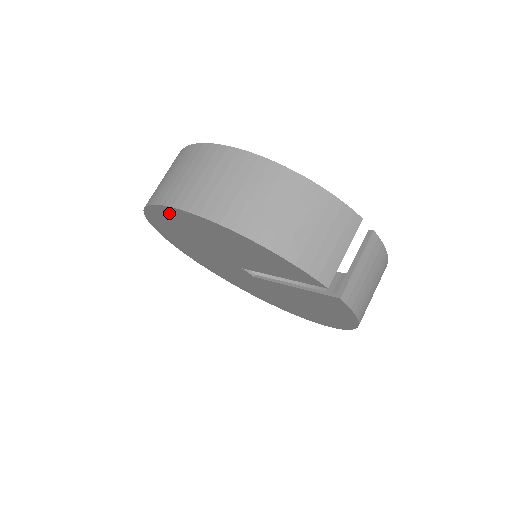
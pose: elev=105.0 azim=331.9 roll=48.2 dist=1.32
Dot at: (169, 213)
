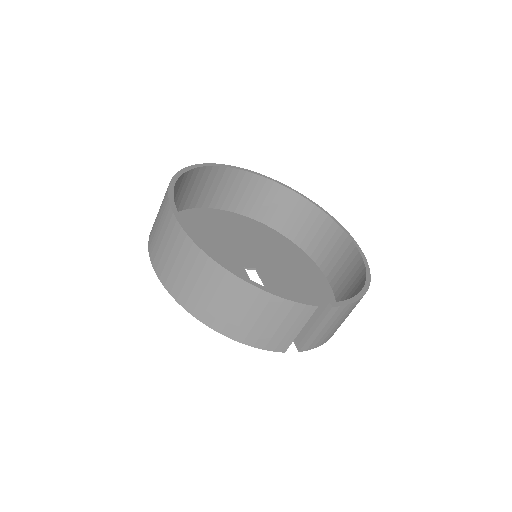
Dot at: occluded
